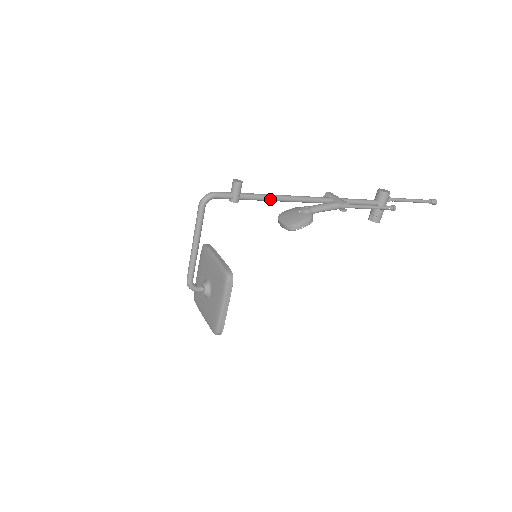
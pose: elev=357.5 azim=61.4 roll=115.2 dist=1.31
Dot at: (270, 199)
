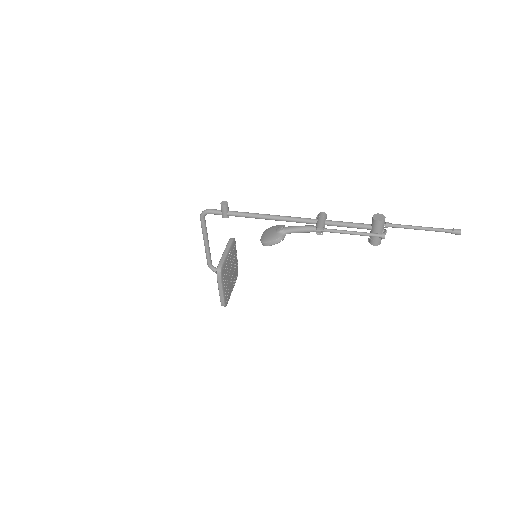
Dot at: (254, 217)
